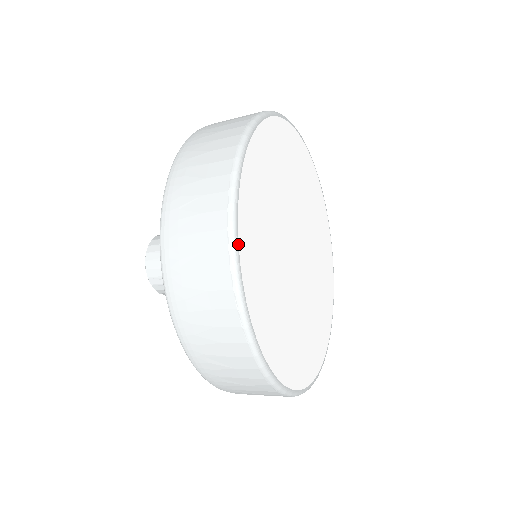
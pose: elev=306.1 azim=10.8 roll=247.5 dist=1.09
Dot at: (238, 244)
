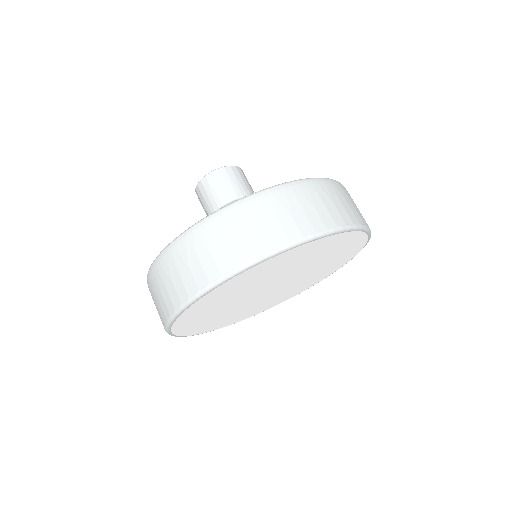
Dot at: (207, 293)
